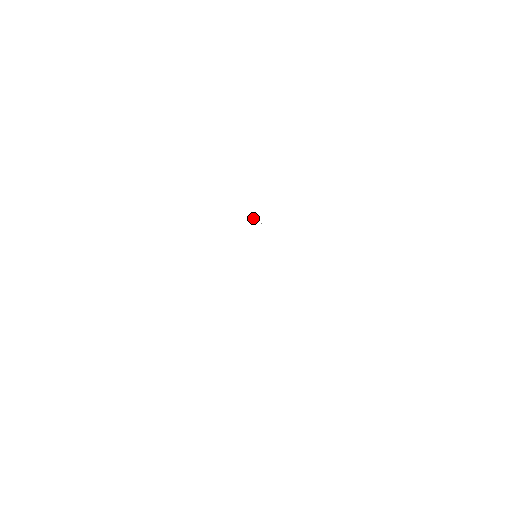
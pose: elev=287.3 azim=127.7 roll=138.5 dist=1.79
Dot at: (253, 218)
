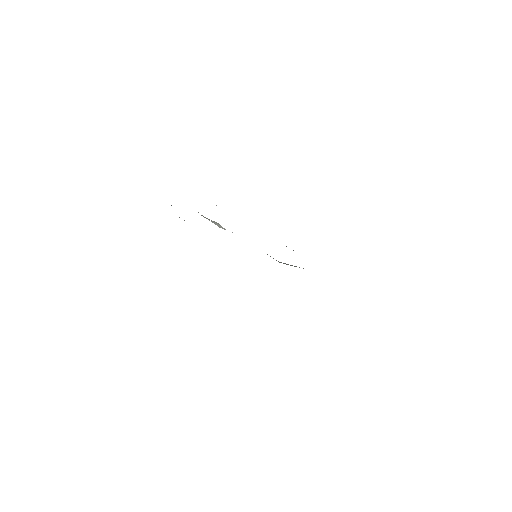
Dot at: occluded
